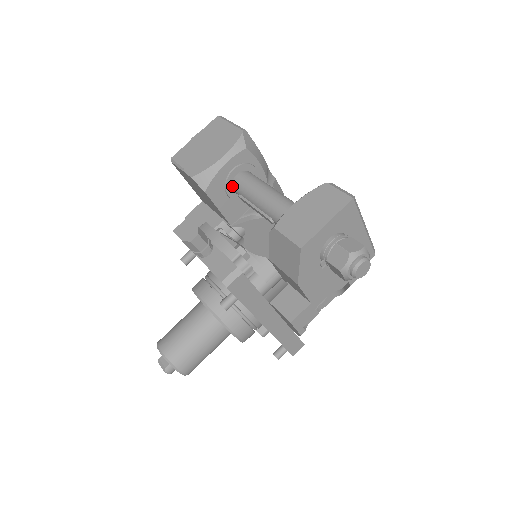
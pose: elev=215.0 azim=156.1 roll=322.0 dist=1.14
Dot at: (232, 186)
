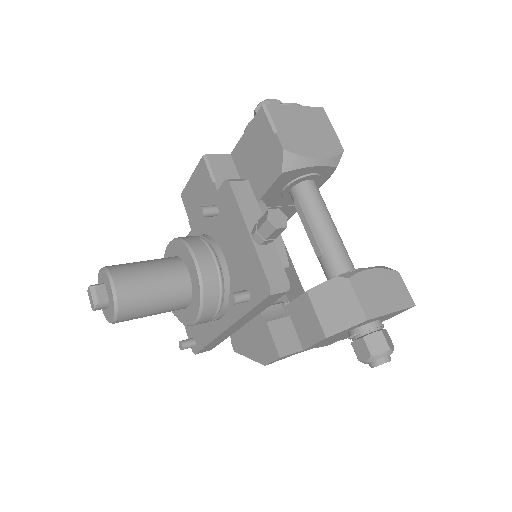
Dot at: (297, 185)
